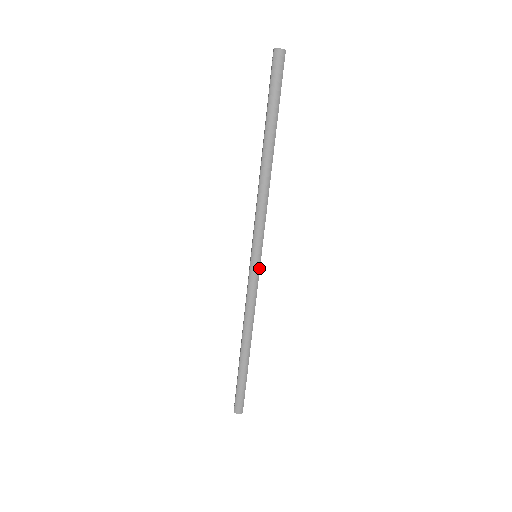
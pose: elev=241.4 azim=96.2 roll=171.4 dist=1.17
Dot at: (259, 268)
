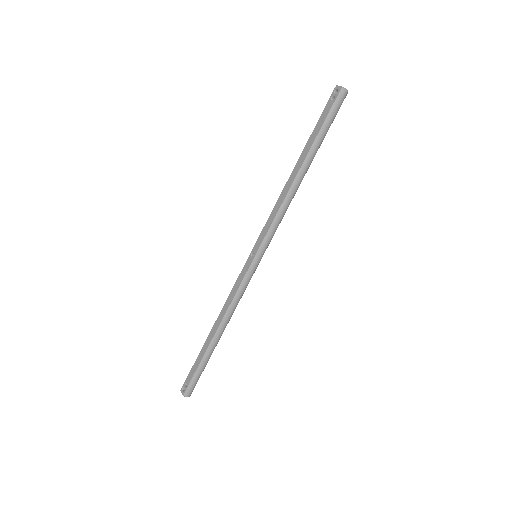
Dot at: occluded
